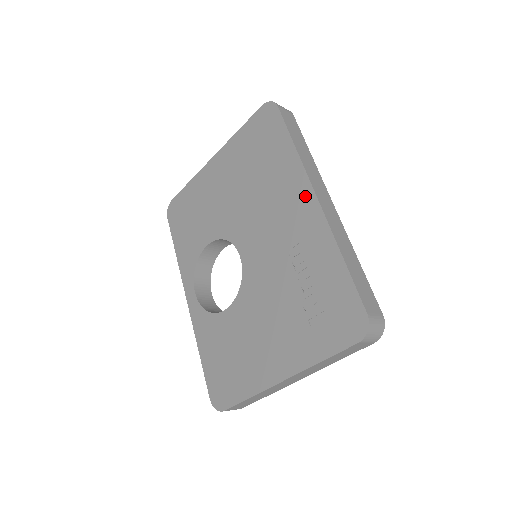
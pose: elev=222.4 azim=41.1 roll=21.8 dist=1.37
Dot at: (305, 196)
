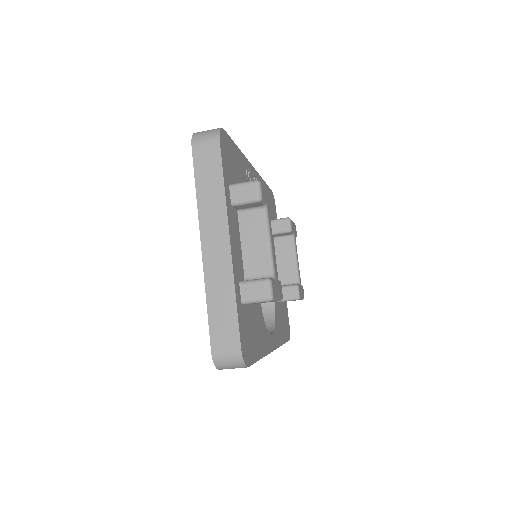
Dot at: occluded
